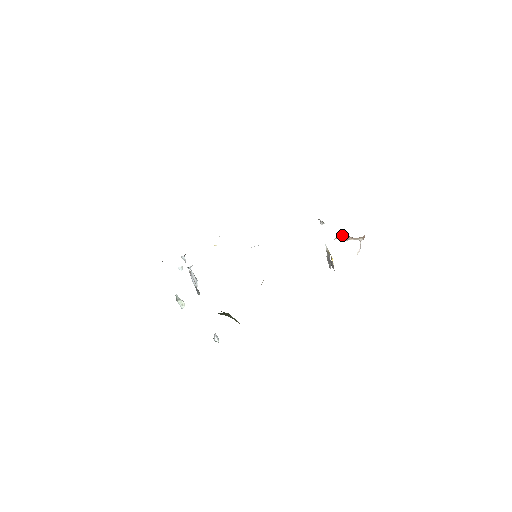
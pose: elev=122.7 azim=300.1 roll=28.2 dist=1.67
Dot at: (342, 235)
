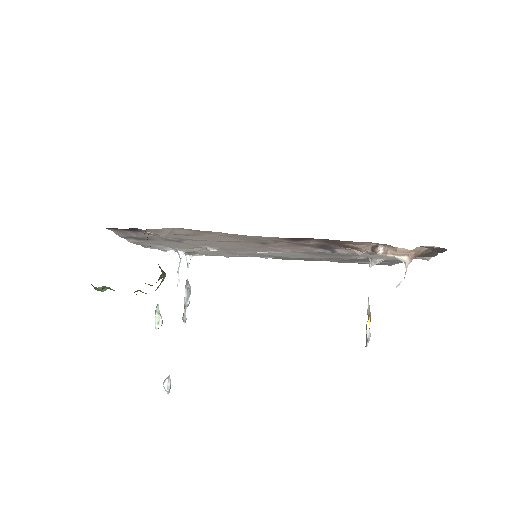
Dot at: occluded
